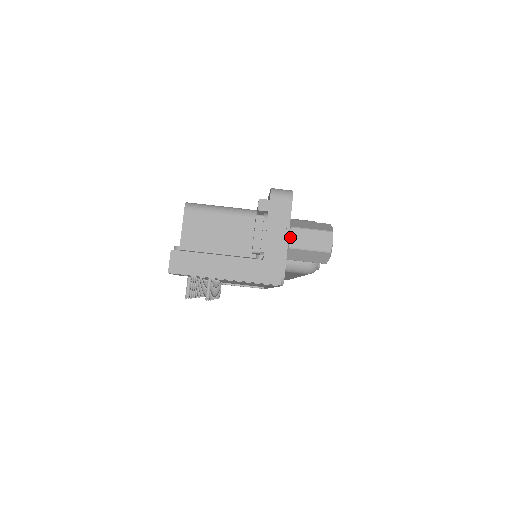
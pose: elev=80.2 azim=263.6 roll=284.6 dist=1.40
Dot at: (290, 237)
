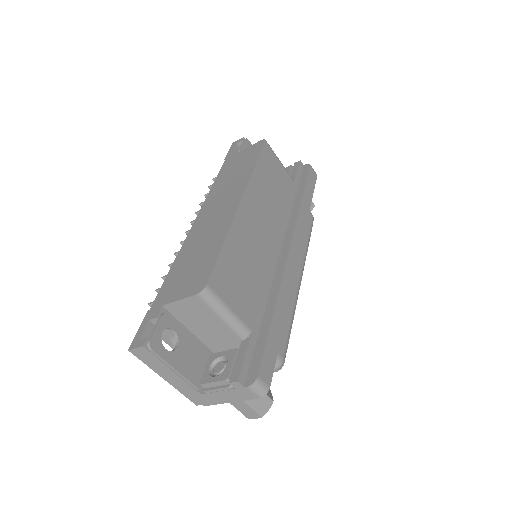
Dot at: occluded
